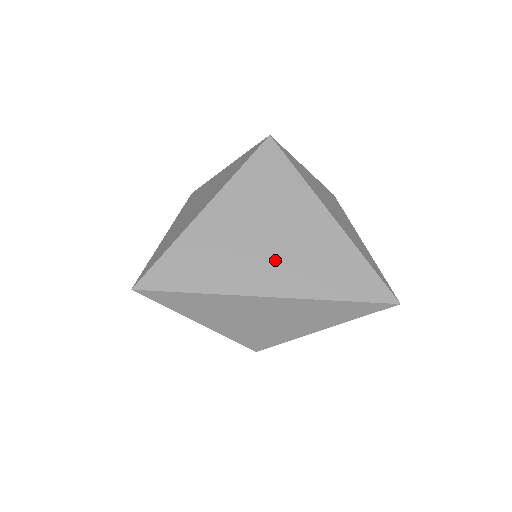
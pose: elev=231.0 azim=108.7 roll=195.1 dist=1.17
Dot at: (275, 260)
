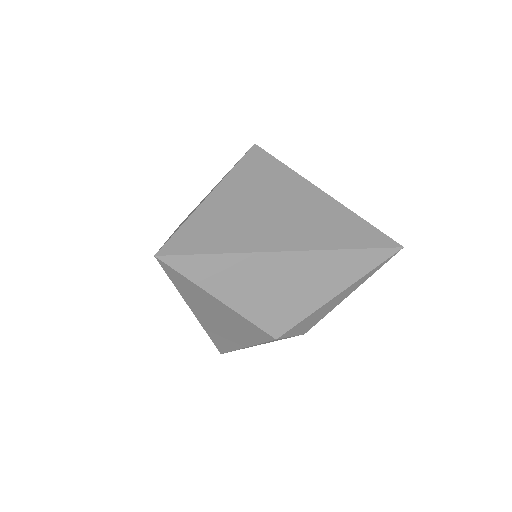
Dot at: (285, 224)
